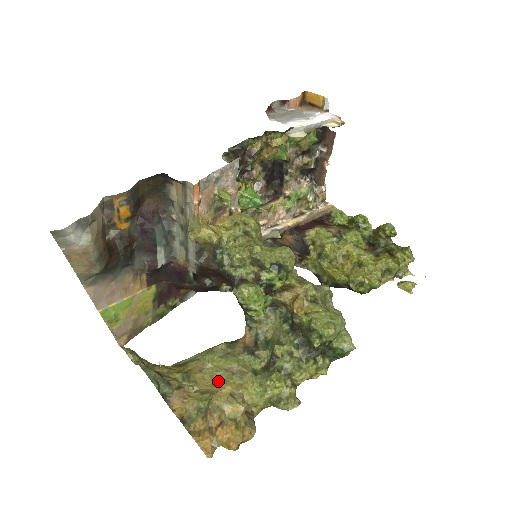
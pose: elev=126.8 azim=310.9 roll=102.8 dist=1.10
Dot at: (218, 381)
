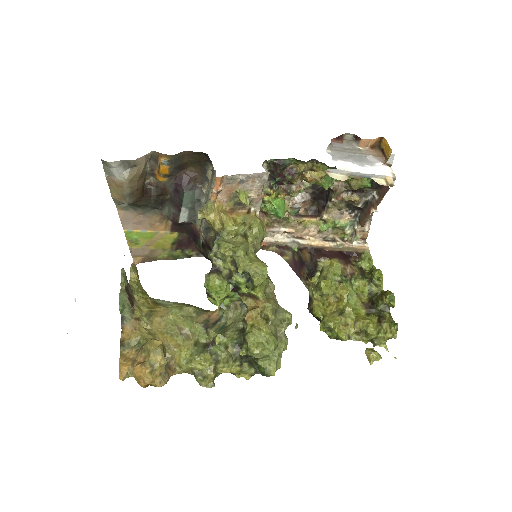
Dot at: (167, 332)
